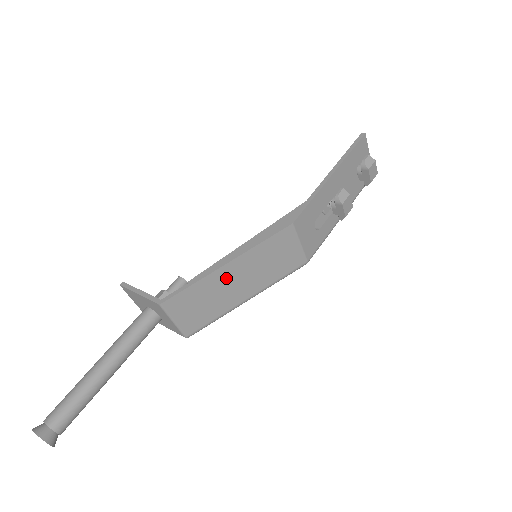
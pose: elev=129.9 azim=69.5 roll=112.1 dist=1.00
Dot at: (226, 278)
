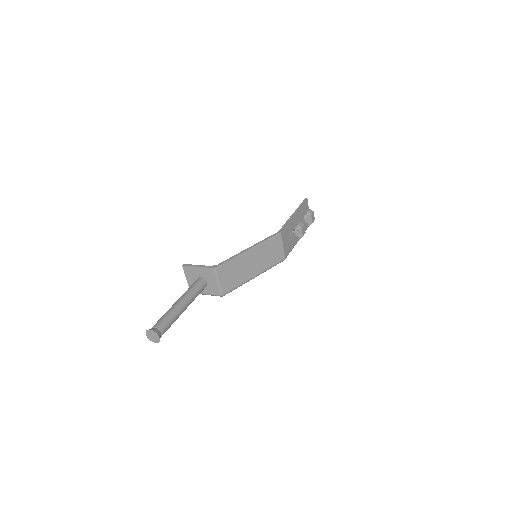
Dot at: (247, 259)
